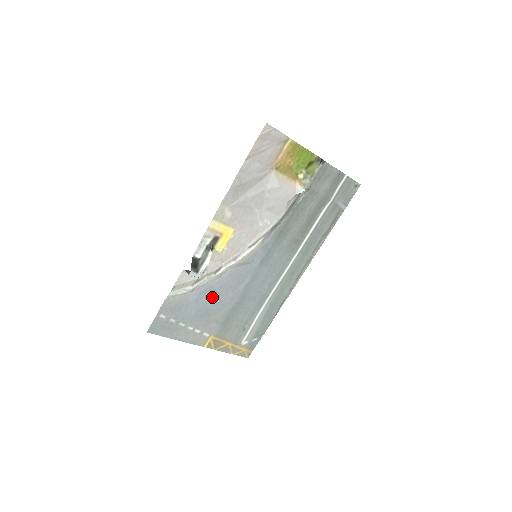
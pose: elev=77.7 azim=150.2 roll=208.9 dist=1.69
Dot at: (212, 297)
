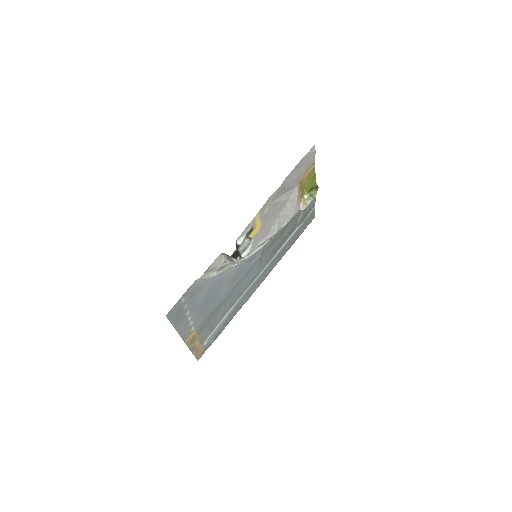
Dot at: (217, 288)
